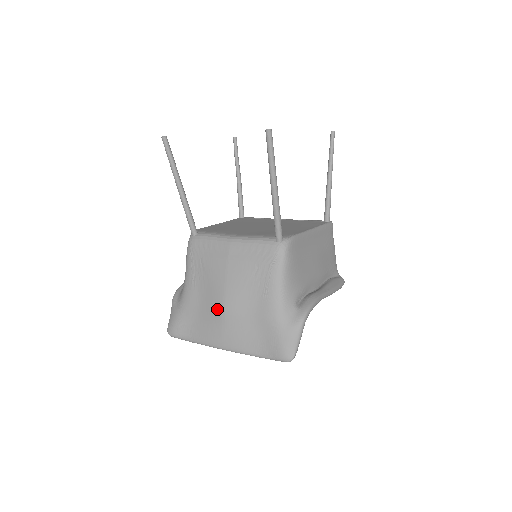
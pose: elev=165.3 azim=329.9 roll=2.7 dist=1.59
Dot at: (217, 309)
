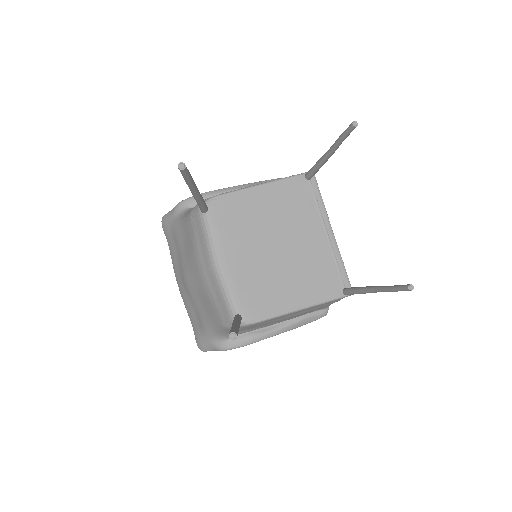
Dot at: (183, 272)
